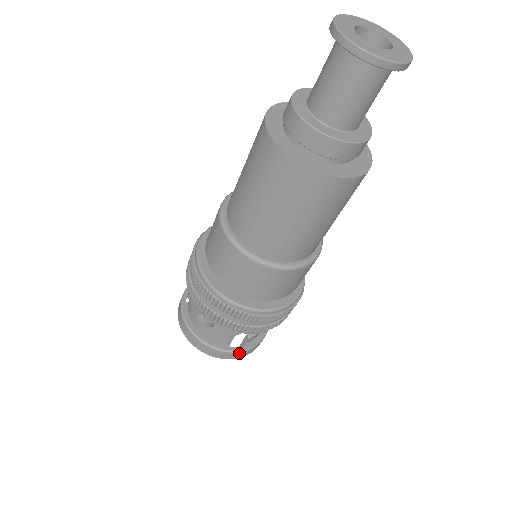
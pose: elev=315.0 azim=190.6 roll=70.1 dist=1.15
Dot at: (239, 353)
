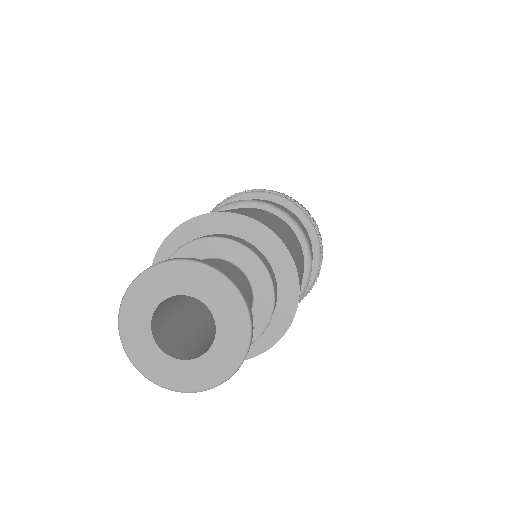
Dot at: occluded
